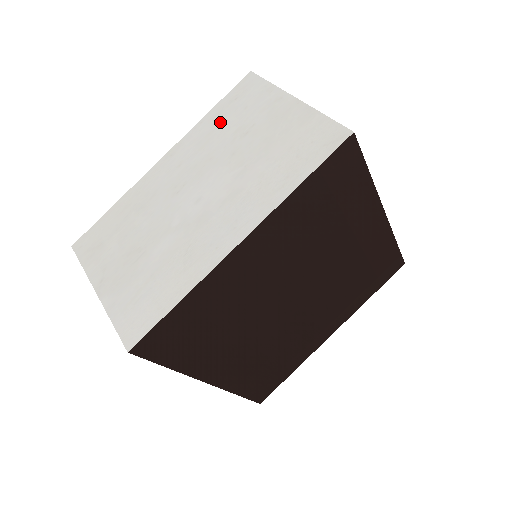
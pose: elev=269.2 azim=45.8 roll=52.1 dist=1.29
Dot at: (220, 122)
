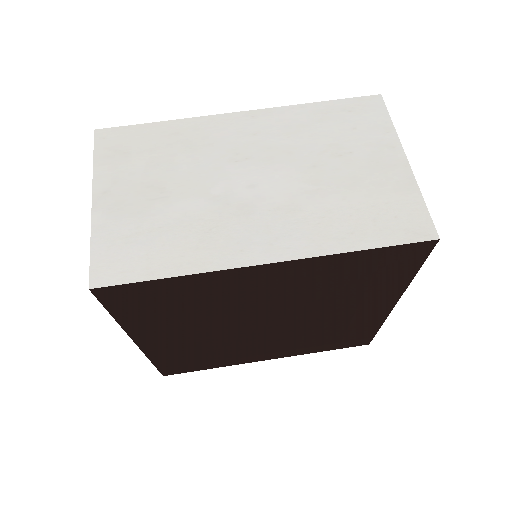
Dot at: (321, 122)
